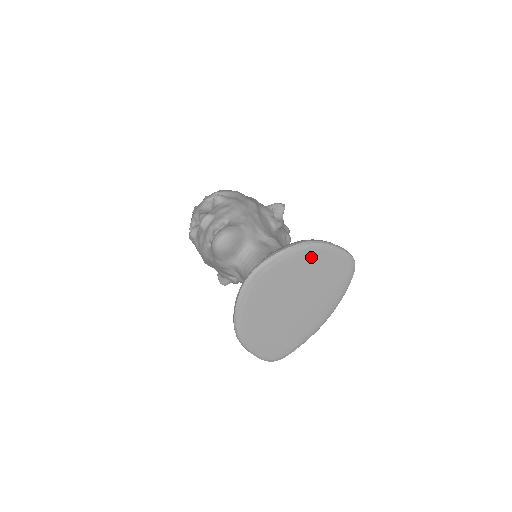
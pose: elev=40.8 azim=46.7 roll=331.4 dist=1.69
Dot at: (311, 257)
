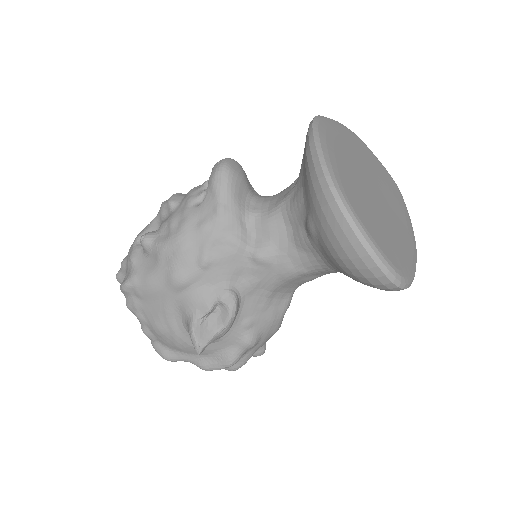
Dot at: (361, 146)
